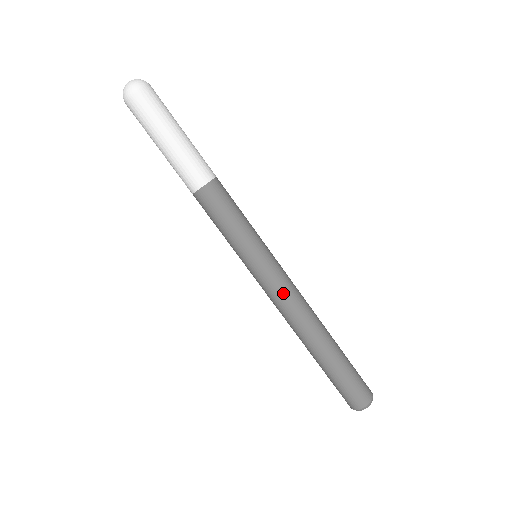
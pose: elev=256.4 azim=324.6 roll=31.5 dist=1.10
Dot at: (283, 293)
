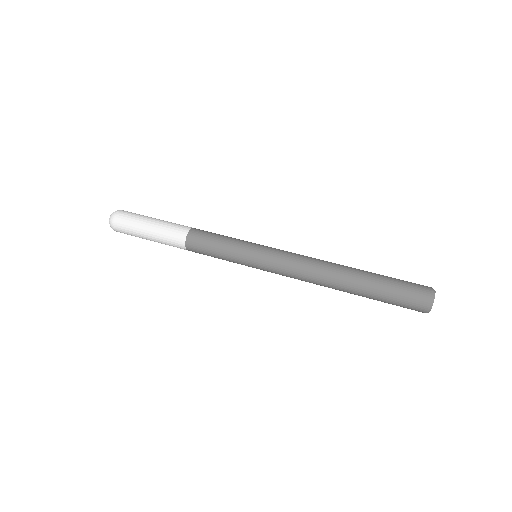
Dot at: (289, 264)
